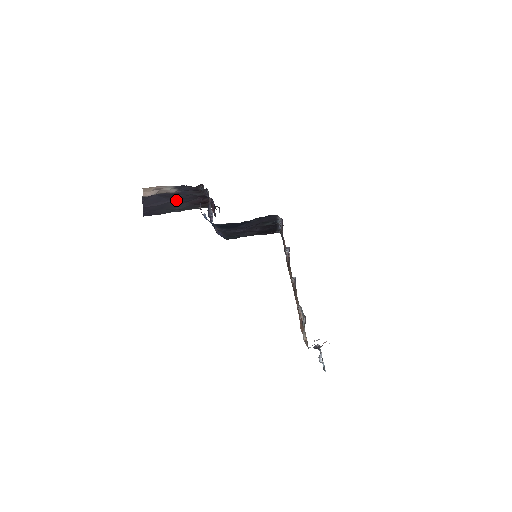
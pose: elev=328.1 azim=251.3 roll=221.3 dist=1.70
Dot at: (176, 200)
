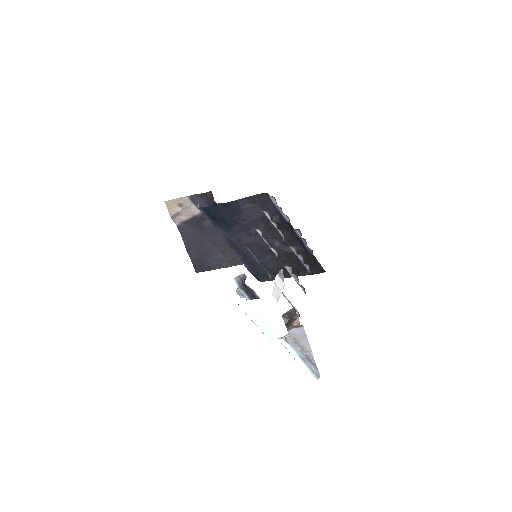
Dot at: (210, 236)
